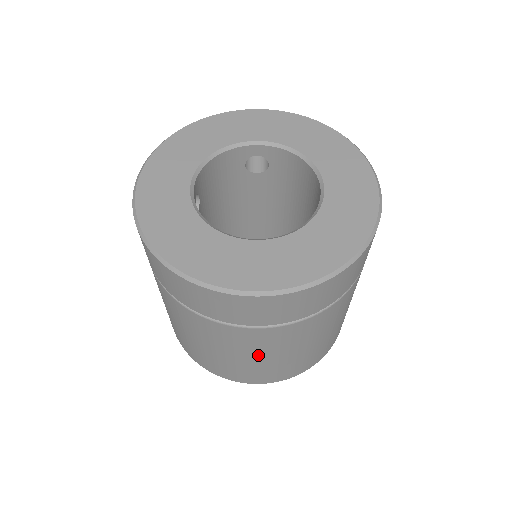
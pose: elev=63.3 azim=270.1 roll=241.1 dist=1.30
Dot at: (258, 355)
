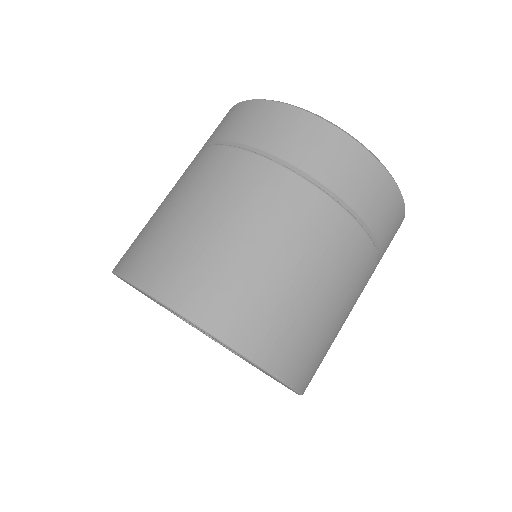
Dot at: (278, 247)
